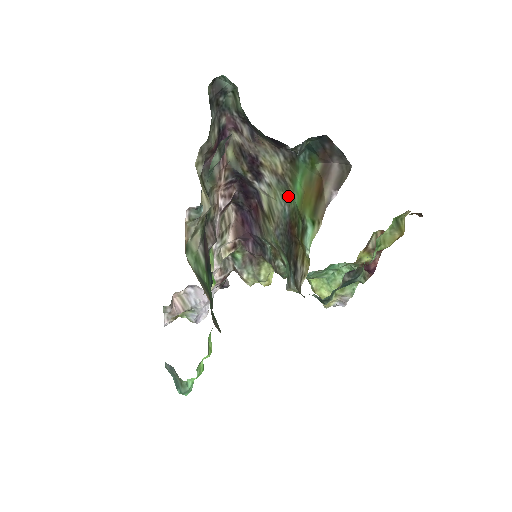
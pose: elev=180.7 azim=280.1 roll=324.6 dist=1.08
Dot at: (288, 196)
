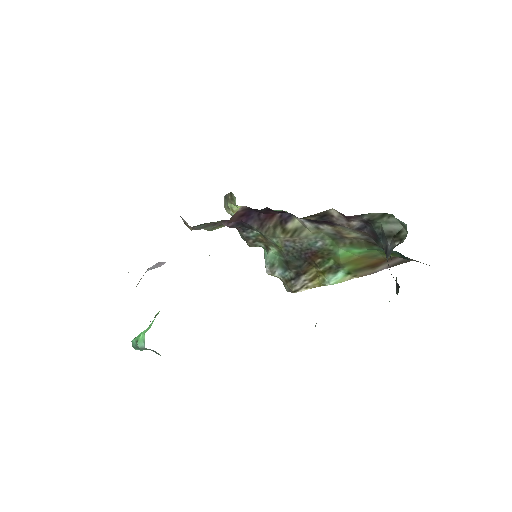
Dot at: (331, 240)
